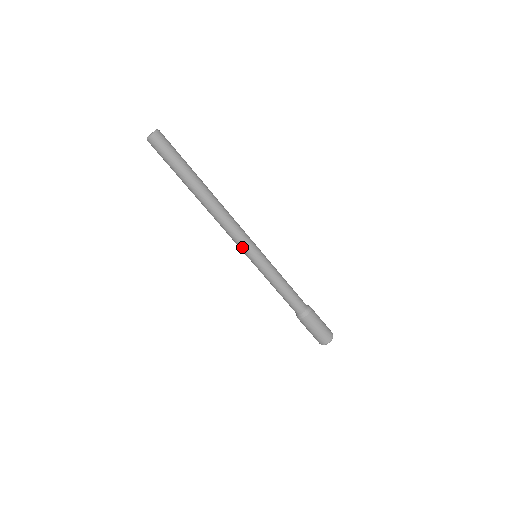
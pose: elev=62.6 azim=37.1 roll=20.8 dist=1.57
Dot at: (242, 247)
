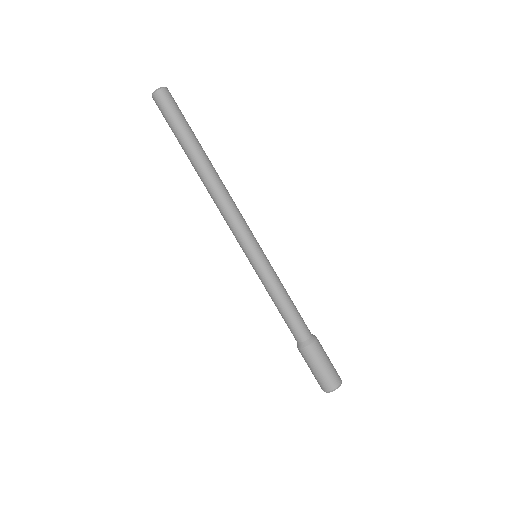
Dot at: (242, 239)
